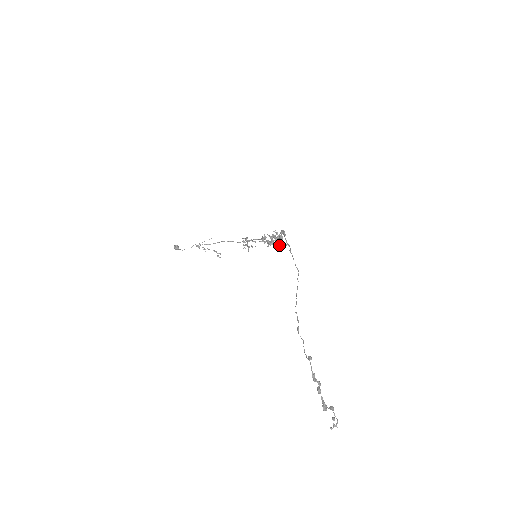
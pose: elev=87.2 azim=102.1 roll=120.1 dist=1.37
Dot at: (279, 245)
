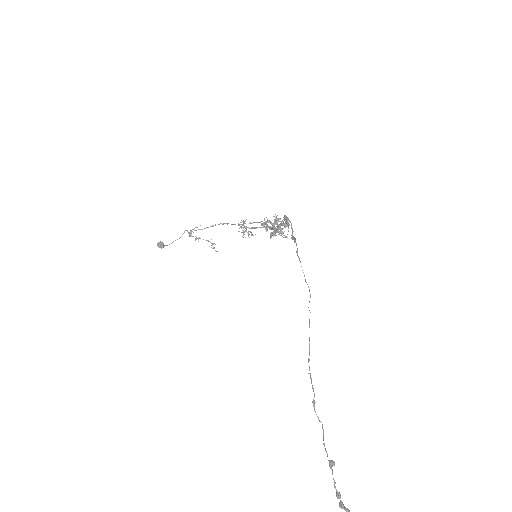
Dot at: (284, 237)
